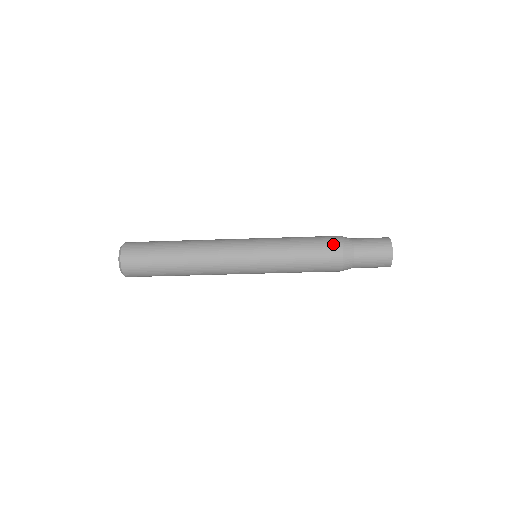
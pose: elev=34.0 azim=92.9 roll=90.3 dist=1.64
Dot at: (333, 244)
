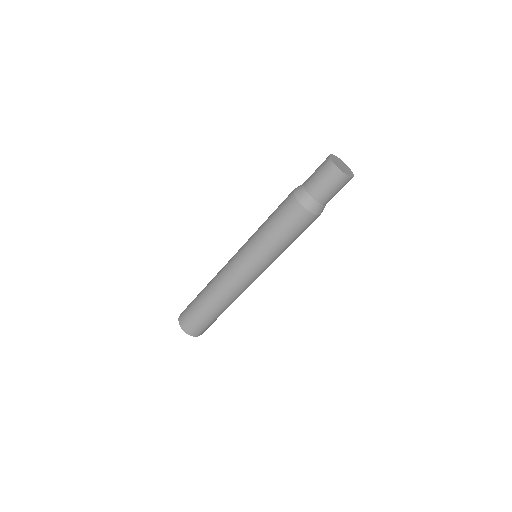
Dot at: (291, 207)
